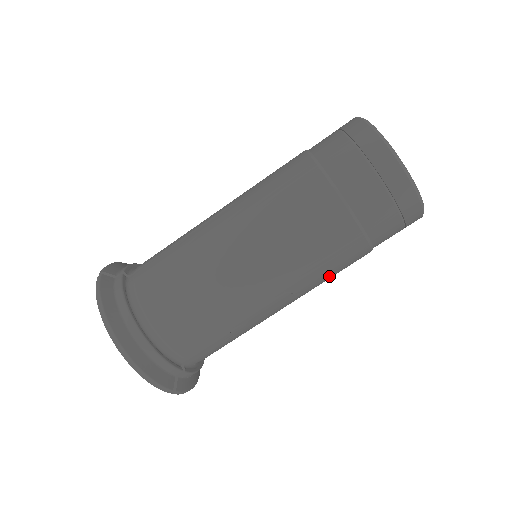
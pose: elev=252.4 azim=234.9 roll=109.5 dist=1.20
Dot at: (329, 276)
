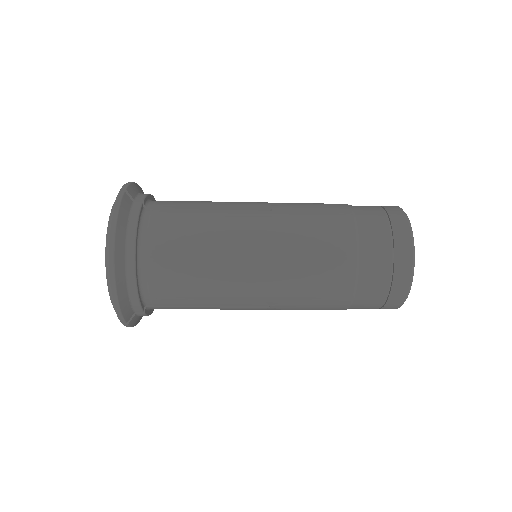
Dot at: (303, 309)
